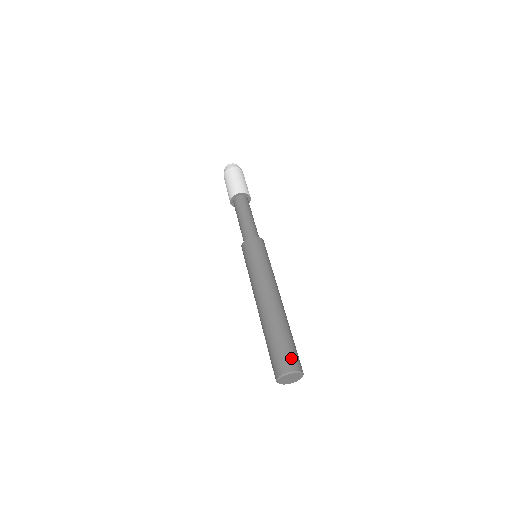
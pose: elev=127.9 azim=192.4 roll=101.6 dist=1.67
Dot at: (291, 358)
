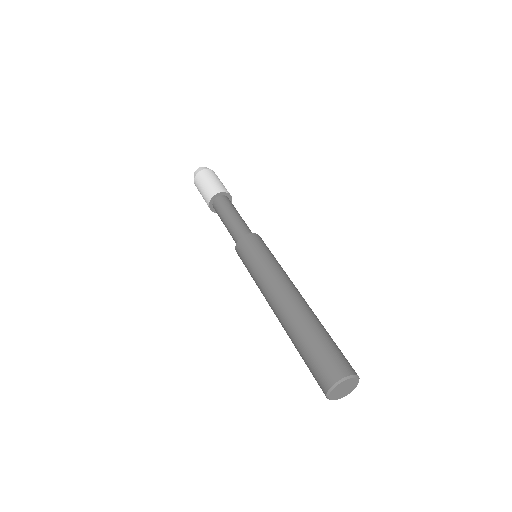
Dot at: (345, 360)
